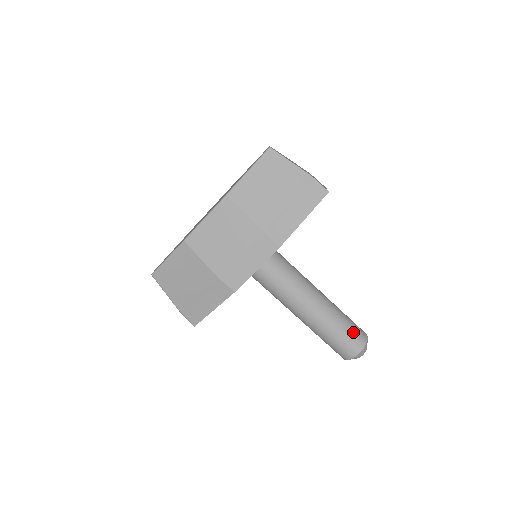
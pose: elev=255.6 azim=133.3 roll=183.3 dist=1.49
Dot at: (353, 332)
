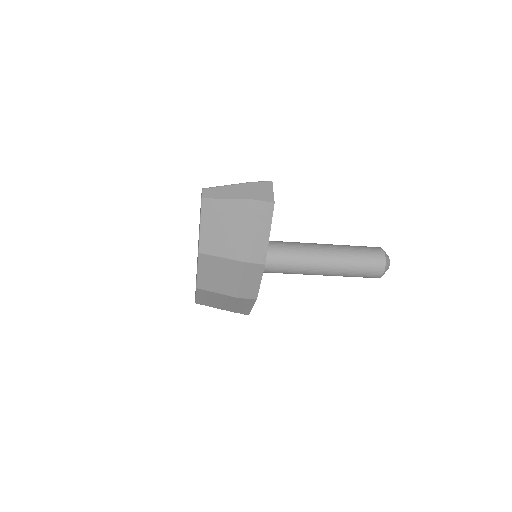
Dot at: (369, 263)
